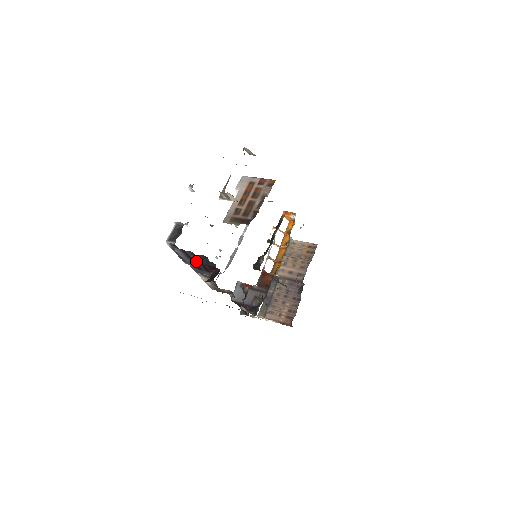
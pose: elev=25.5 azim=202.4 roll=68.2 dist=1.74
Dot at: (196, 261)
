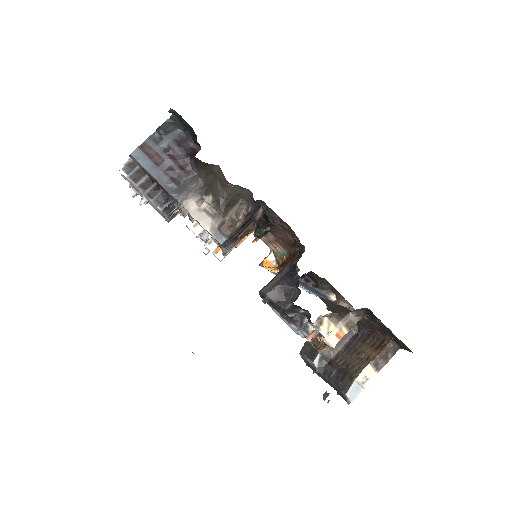
Dot at: (167, 159)
